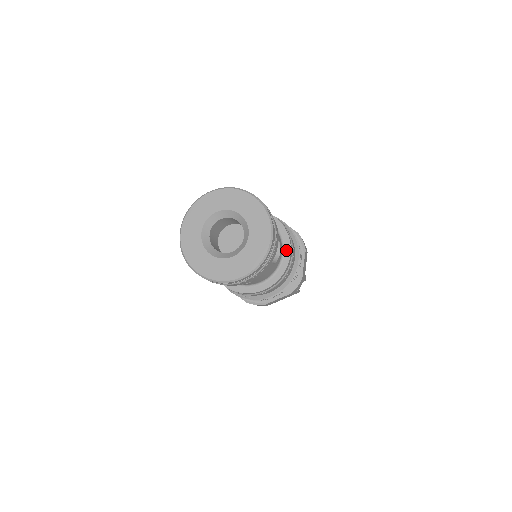
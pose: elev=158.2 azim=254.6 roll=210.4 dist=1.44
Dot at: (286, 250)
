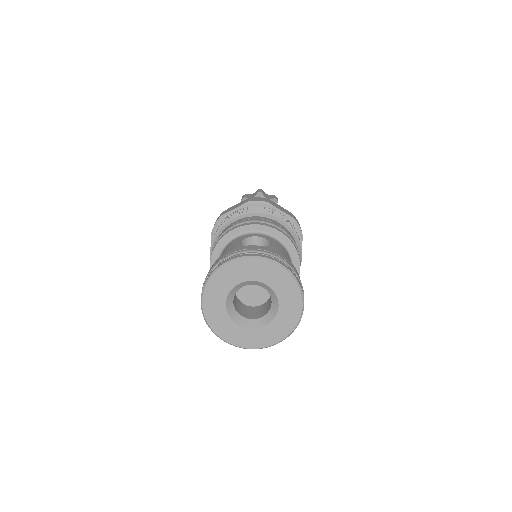
Dot at: (295, 265)
